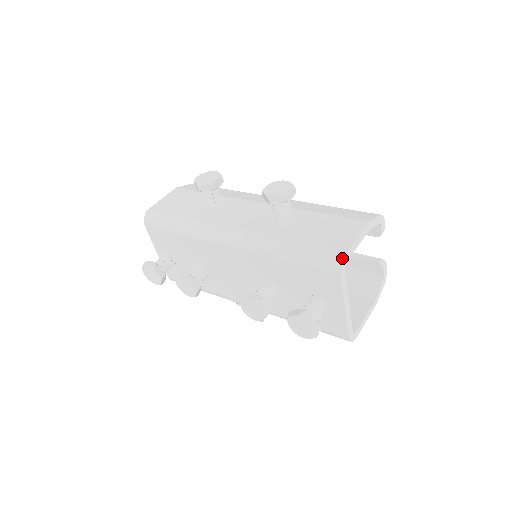
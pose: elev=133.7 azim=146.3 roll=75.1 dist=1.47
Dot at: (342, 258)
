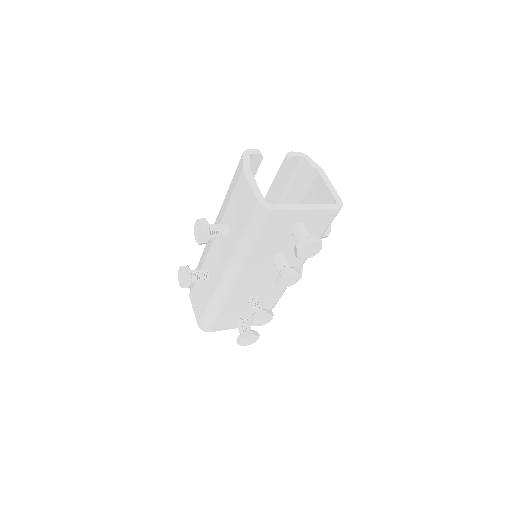
Dot at: (260, 205)
